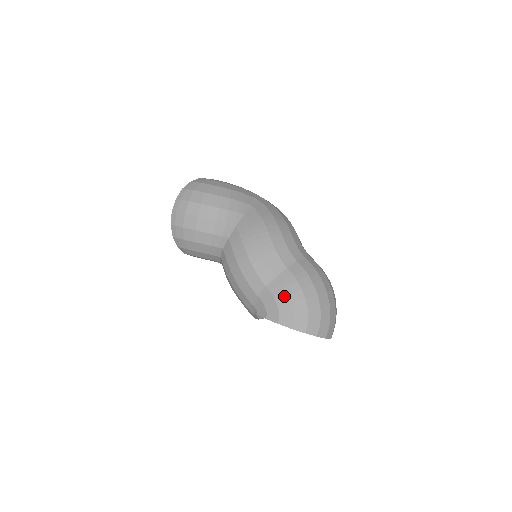
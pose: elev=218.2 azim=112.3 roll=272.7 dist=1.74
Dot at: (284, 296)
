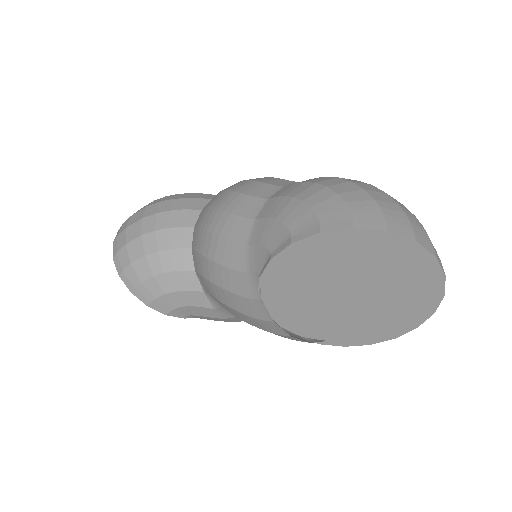
Dot at: (287, 203)
